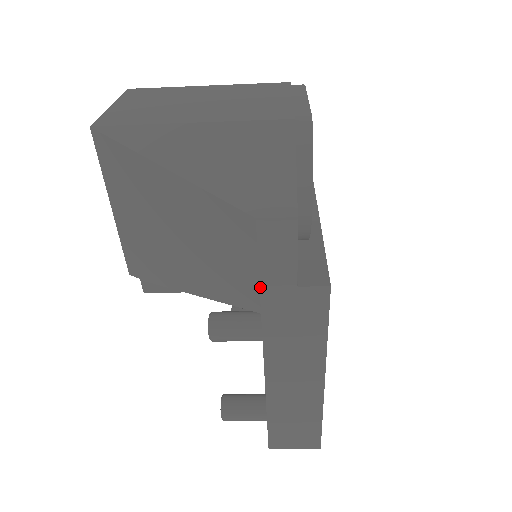
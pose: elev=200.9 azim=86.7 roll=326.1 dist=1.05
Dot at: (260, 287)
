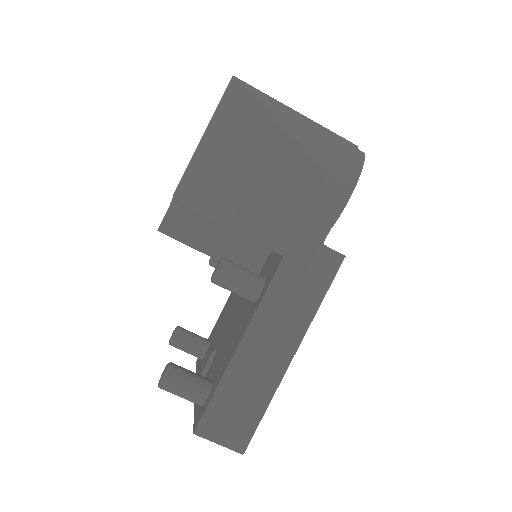
Dot at: (297, 231)
